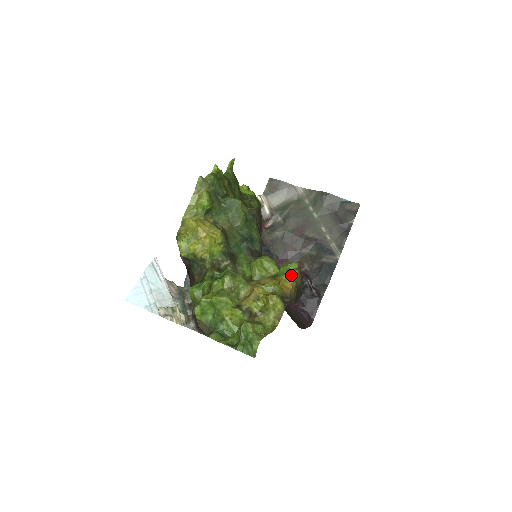
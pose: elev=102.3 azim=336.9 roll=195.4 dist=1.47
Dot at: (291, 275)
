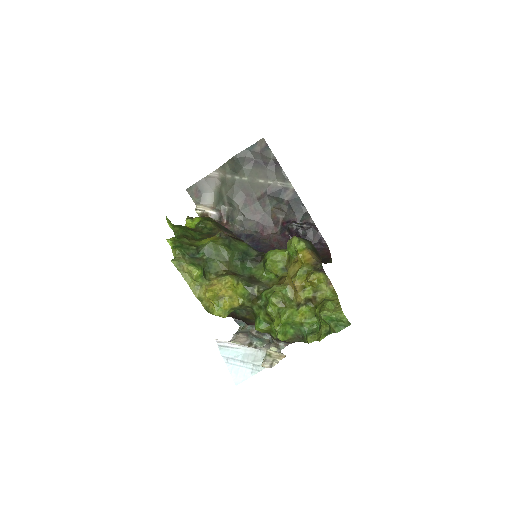
Dot at: (301, 249)
